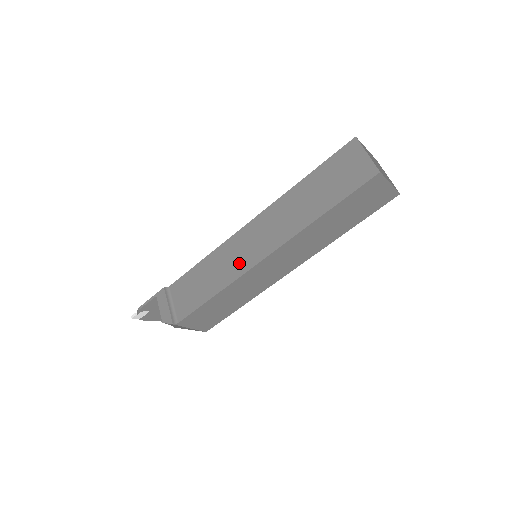
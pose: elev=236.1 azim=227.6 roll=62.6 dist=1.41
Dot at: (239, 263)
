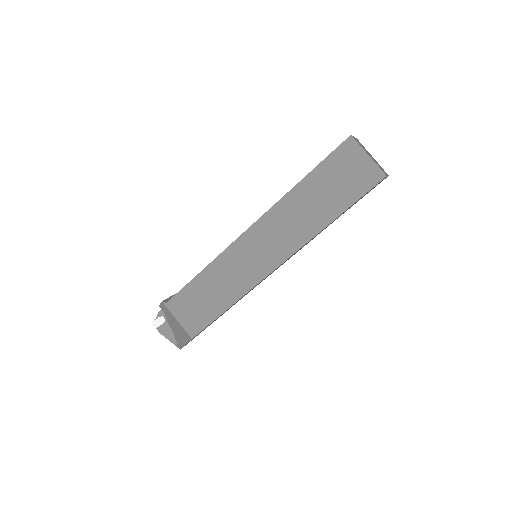
Dot at: occluded
